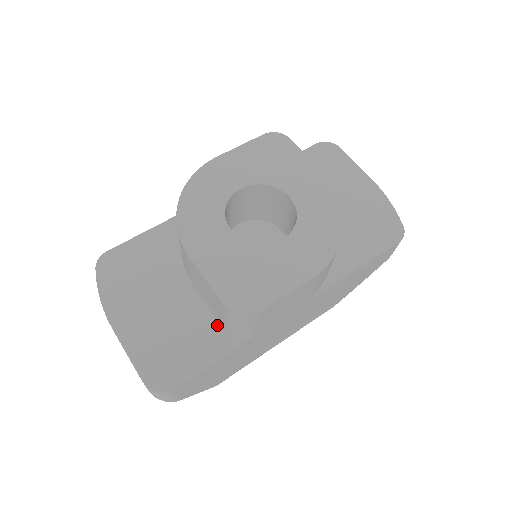
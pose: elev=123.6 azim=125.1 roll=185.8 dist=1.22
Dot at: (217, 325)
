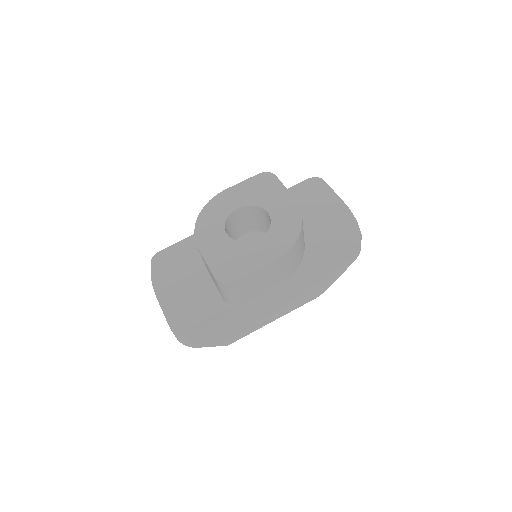
Dot at: (220, 297)
